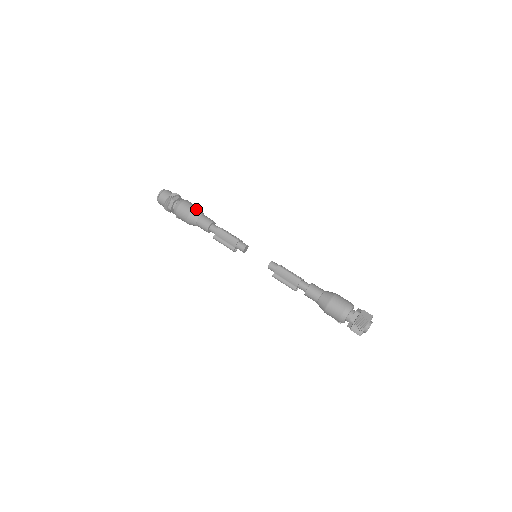
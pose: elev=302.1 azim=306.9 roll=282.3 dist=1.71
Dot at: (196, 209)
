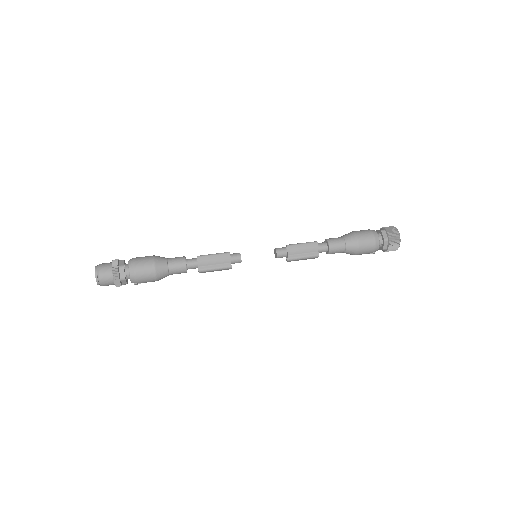
Dot at: (156, 257)
